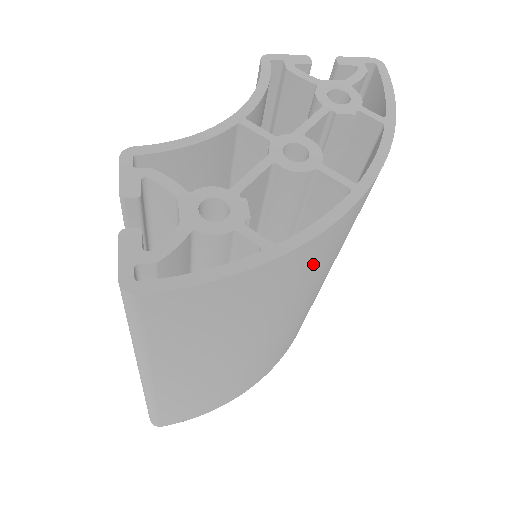
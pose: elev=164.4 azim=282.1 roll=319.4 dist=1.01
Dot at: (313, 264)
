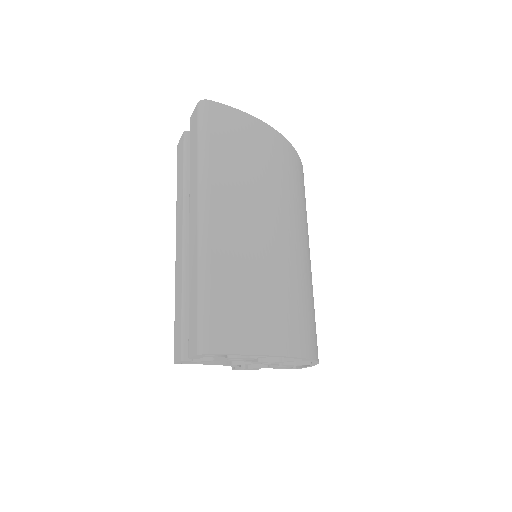
Dot at: (287, 167)
